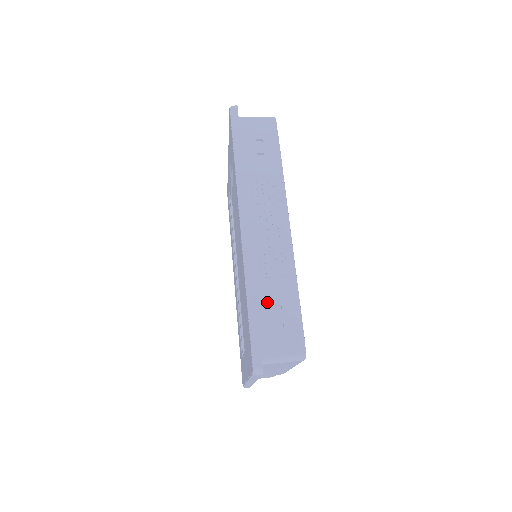
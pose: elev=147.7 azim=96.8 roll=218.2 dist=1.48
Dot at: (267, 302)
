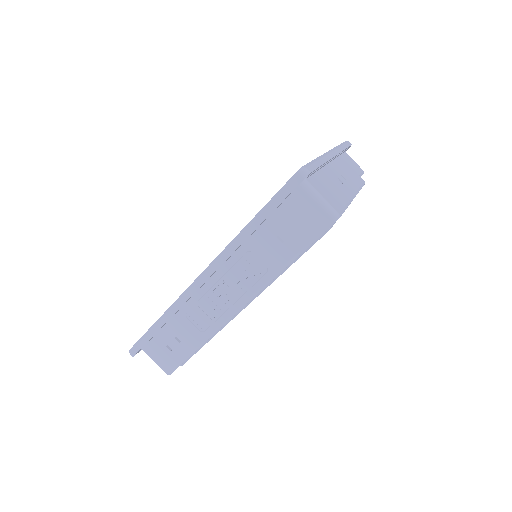
Dot at: (174, 330)
